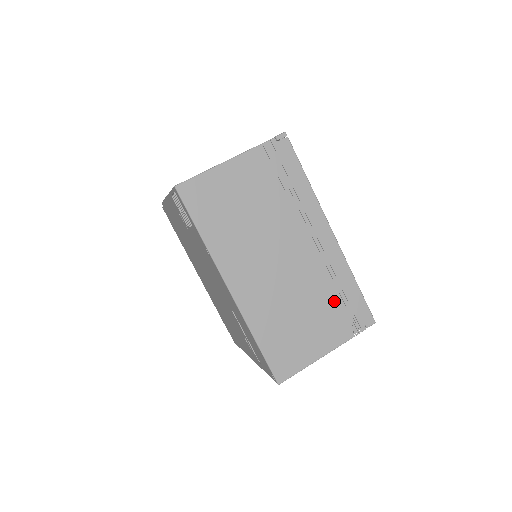
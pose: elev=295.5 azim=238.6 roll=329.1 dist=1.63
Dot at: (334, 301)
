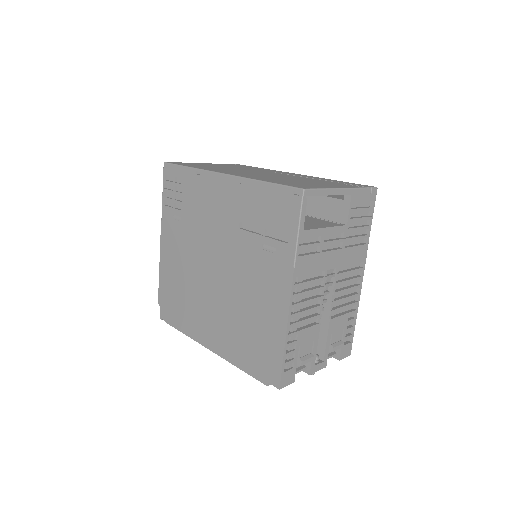
Dot at: occluded
